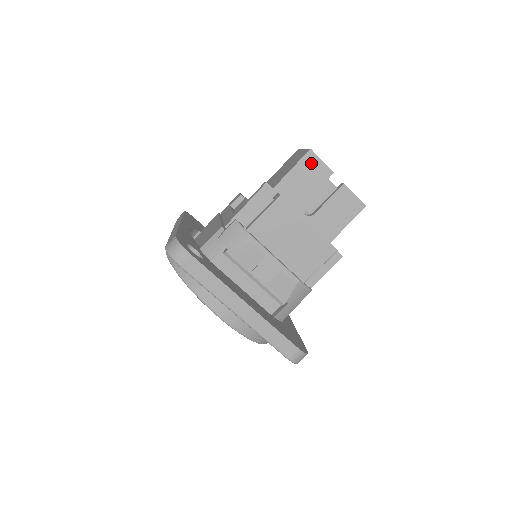
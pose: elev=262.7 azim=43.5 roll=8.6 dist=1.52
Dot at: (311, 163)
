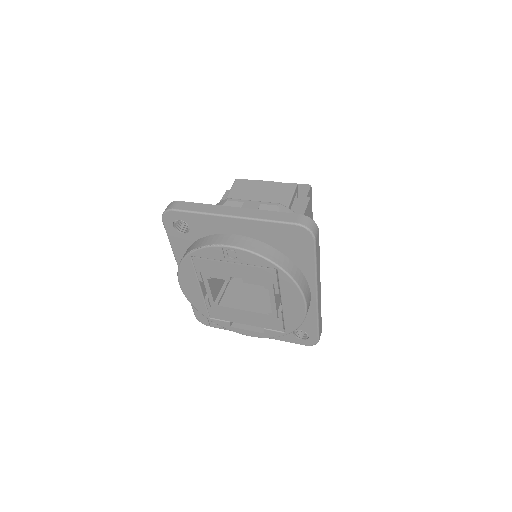
Dot at: occluded
